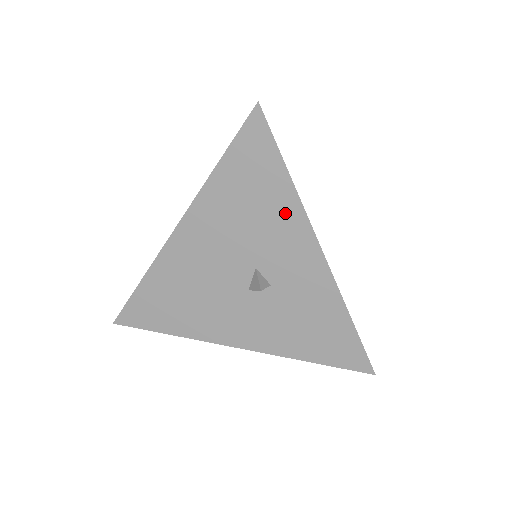
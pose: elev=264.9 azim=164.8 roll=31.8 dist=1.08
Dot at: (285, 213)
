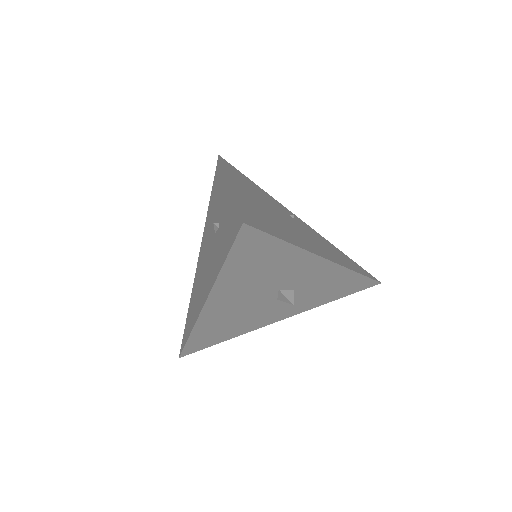
Dot at: (292, 259)
